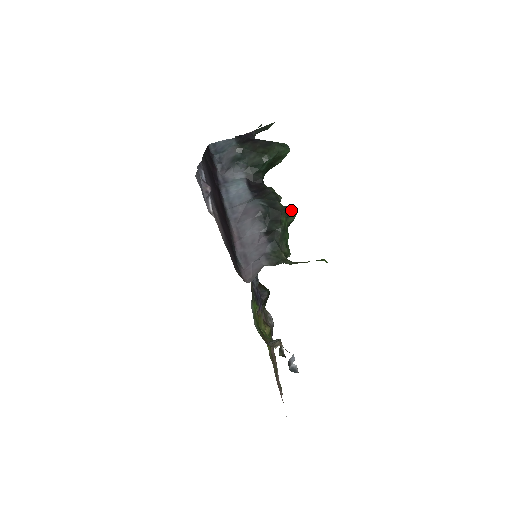
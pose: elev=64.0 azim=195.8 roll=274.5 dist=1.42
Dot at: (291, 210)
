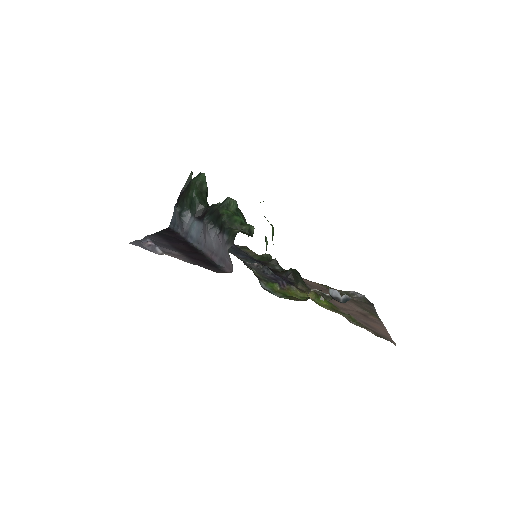
Dot at: (225, 202)
